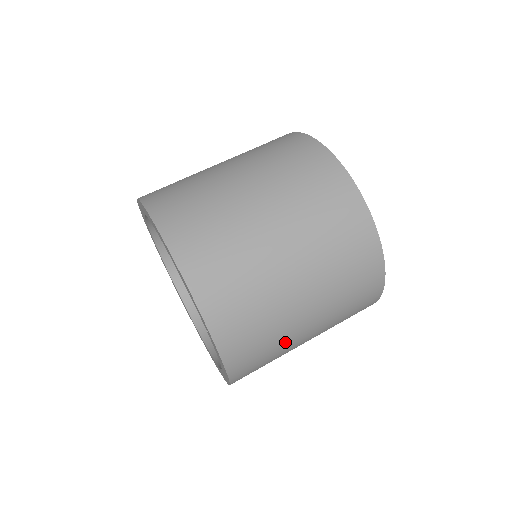
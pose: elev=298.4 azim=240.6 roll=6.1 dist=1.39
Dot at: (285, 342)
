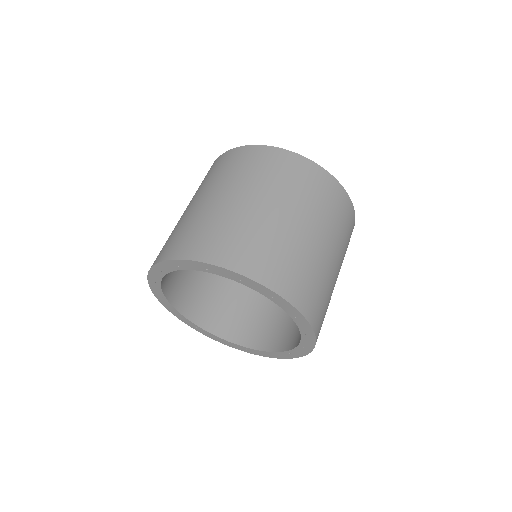
Dot at: occluded
